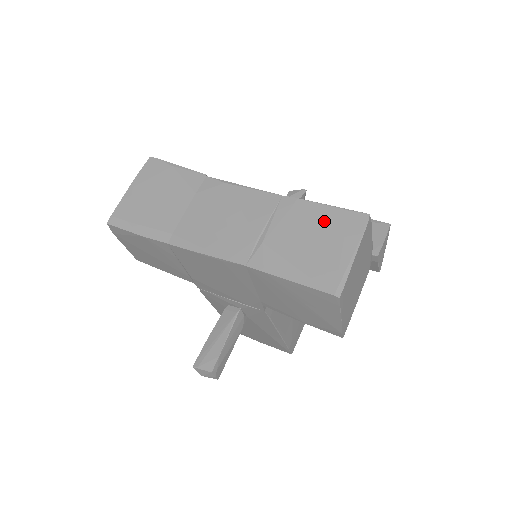
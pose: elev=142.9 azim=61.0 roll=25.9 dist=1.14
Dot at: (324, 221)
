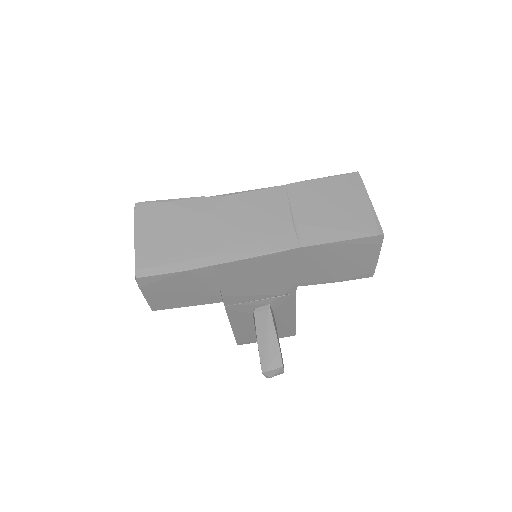
Dot at: (332, 189)
